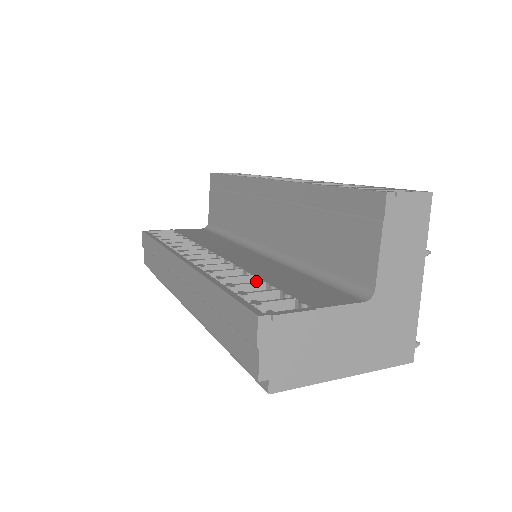
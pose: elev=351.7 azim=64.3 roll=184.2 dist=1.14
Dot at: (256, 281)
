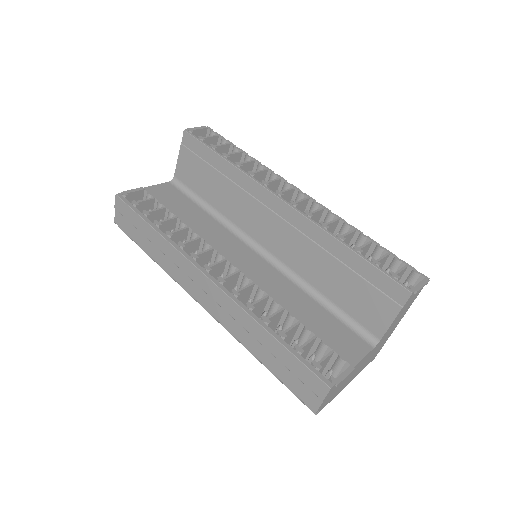
Dot at: (289, 316)
